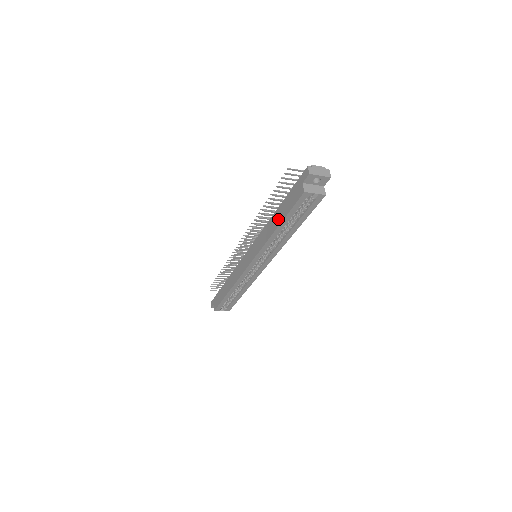
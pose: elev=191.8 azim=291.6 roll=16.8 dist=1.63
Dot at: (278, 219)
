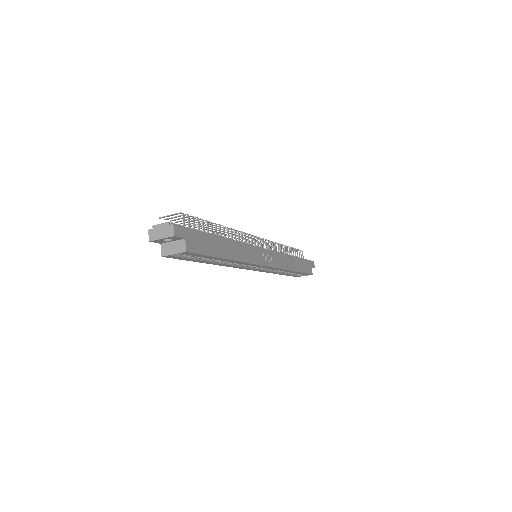
Dot at: occluded
